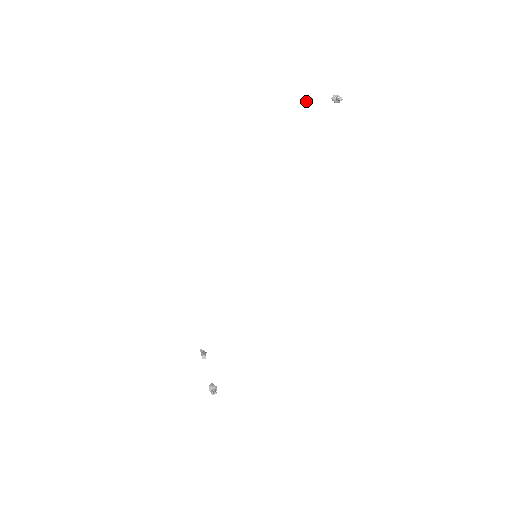
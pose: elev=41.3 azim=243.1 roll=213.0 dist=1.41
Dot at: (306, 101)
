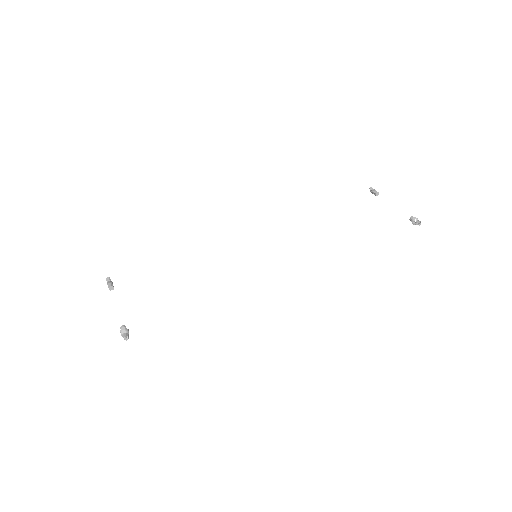
Dot at: (370, 189)
